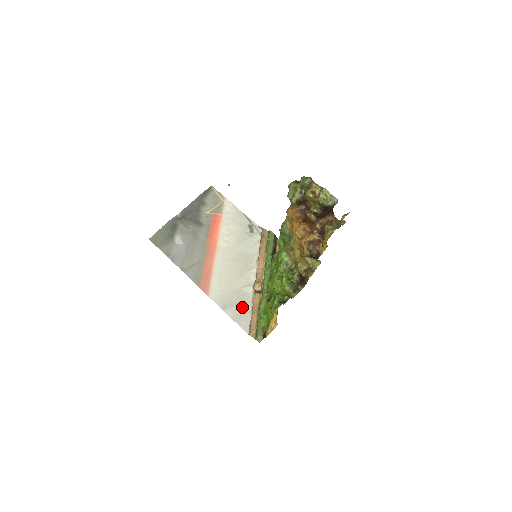
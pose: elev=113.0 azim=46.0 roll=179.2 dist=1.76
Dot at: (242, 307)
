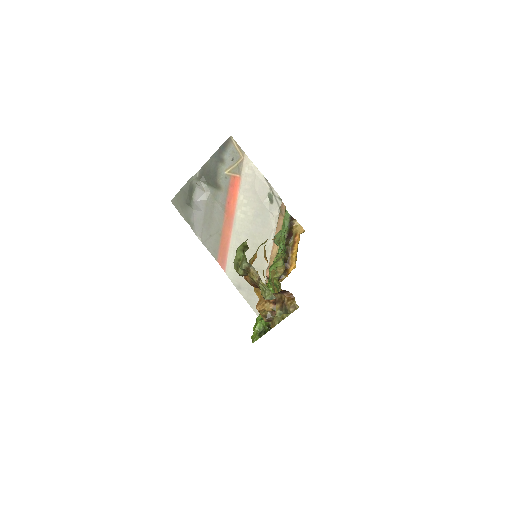
Dot at: occluded
